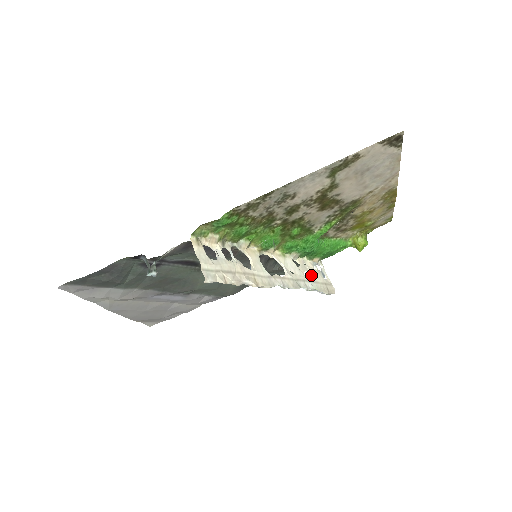
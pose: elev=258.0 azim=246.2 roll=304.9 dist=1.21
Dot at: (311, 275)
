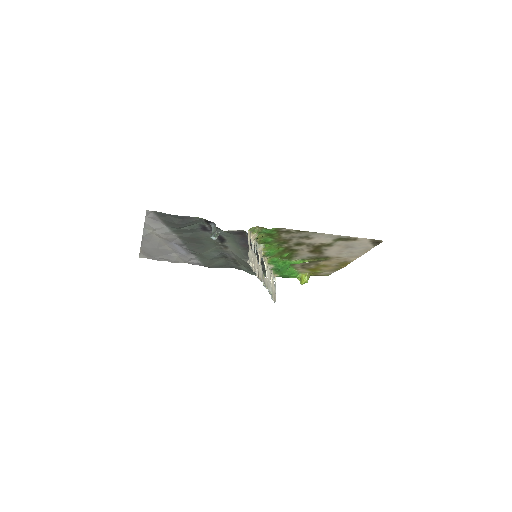
Dot at: (272, 284)
